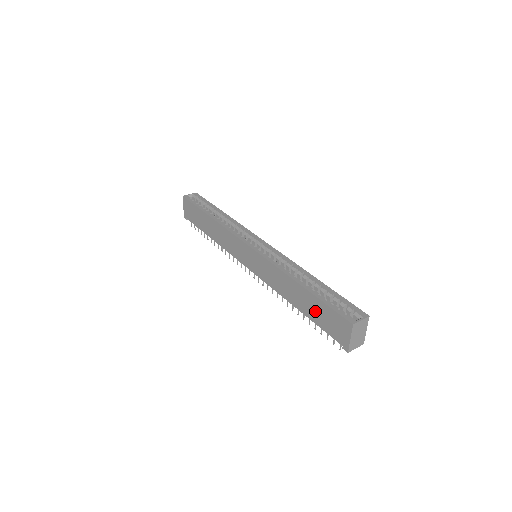
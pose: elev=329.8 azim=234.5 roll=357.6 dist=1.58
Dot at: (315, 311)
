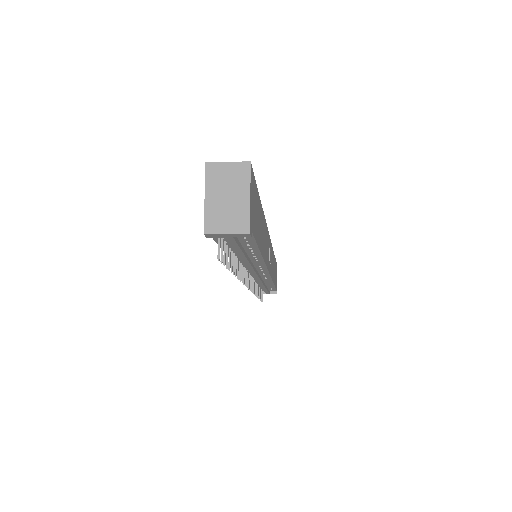
Dot at: occluded
